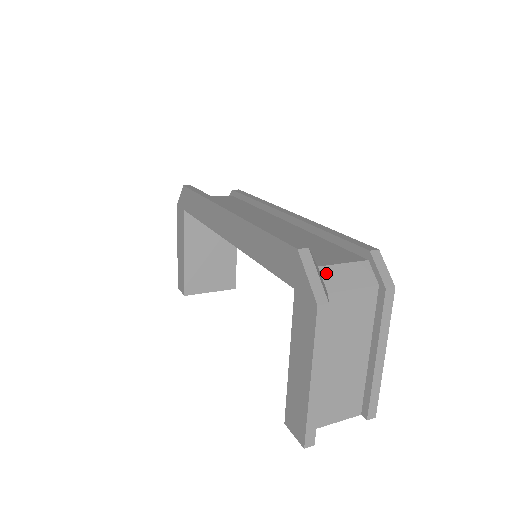
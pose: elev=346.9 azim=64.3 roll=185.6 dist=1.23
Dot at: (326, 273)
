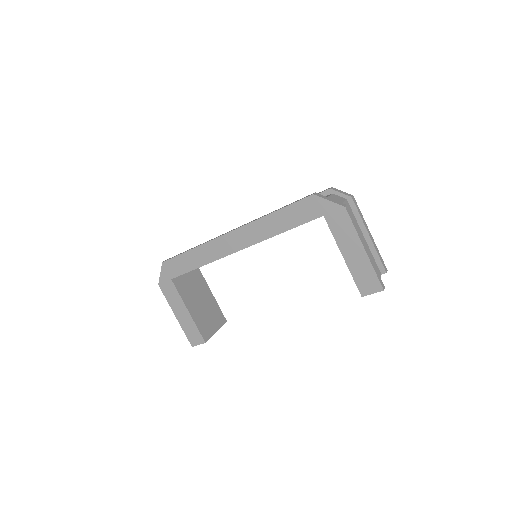
Dot at: occluded
